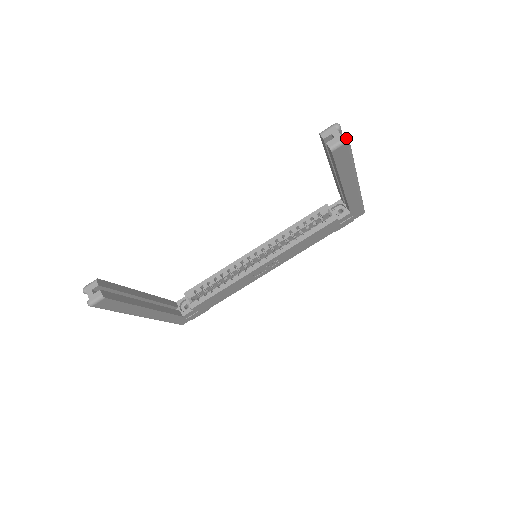
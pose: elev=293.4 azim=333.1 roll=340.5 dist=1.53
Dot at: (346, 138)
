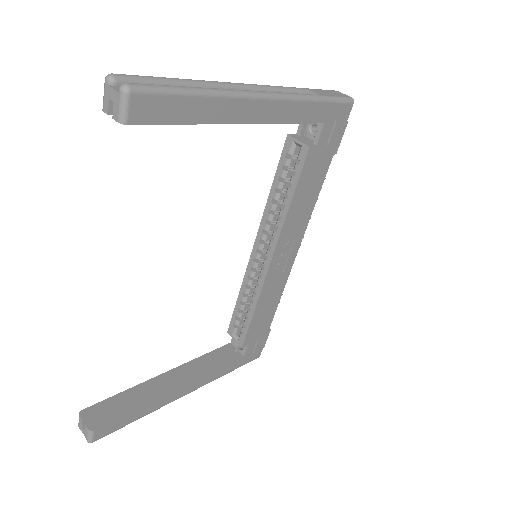
Dot at: (122, 90)
